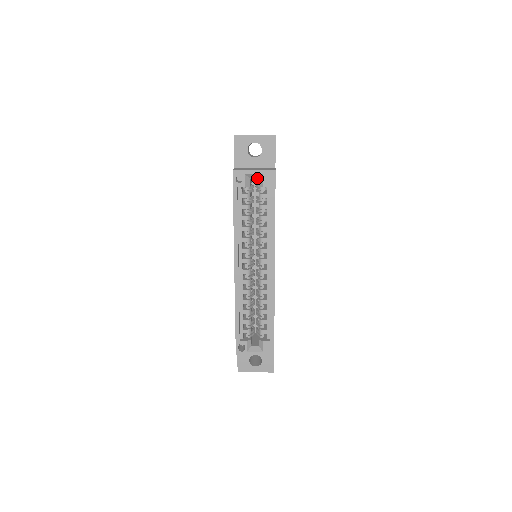
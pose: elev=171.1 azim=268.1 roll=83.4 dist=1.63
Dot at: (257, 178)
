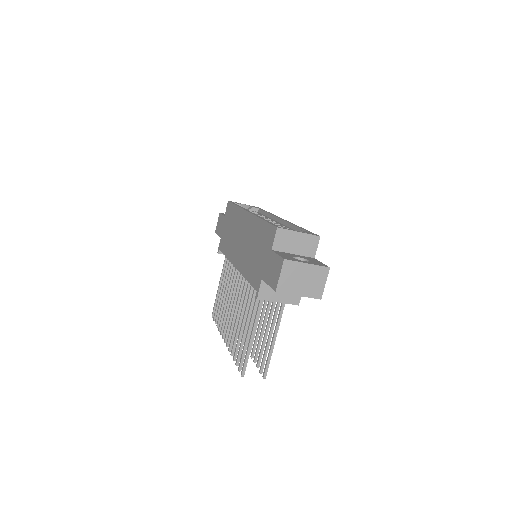
Dot at: occluded
